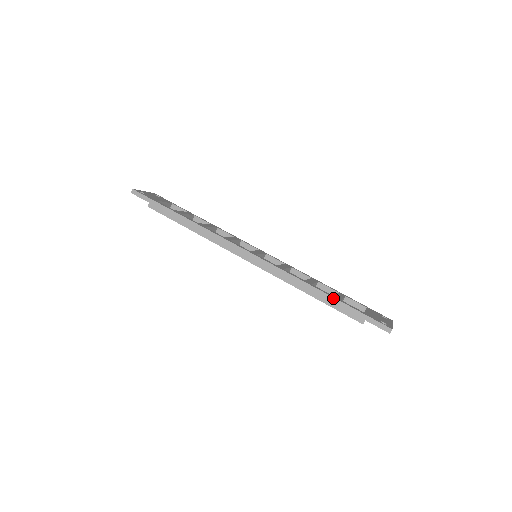
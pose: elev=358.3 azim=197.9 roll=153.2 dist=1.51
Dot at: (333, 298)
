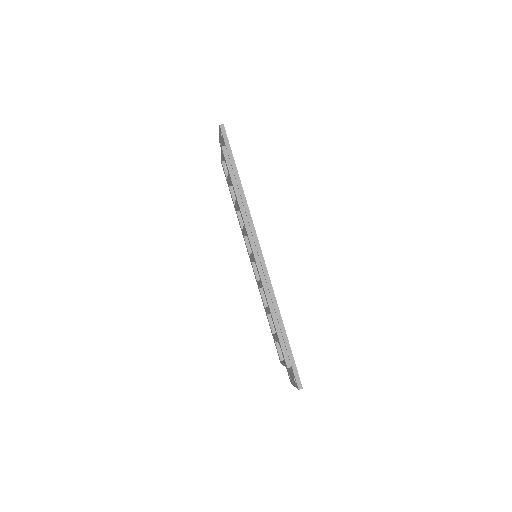
Dot at: (286, 334)
